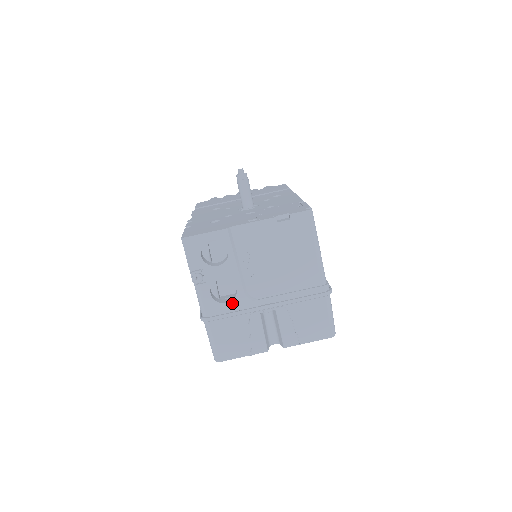
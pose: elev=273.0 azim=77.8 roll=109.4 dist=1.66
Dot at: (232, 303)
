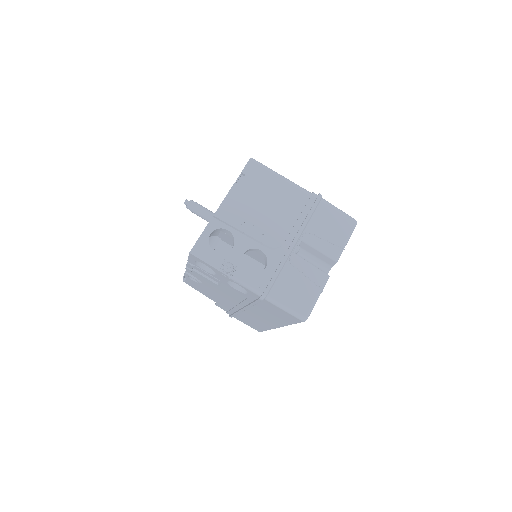
Dot at: (269, 264)
